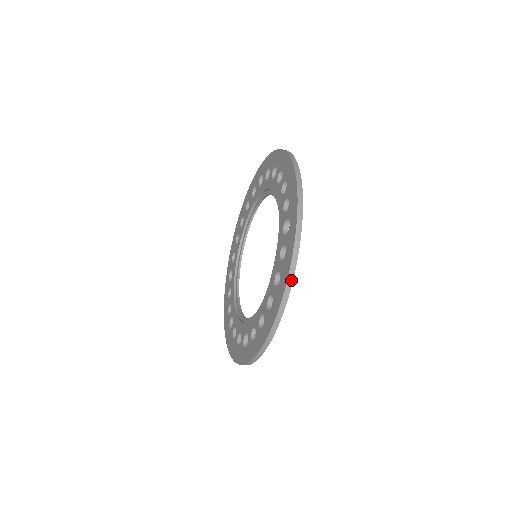
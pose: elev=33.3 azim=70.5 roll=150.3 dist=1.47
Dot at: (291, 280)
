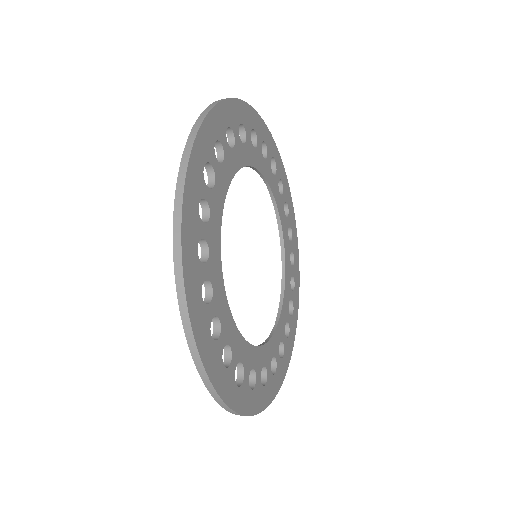
Dot at: (178, 236)
